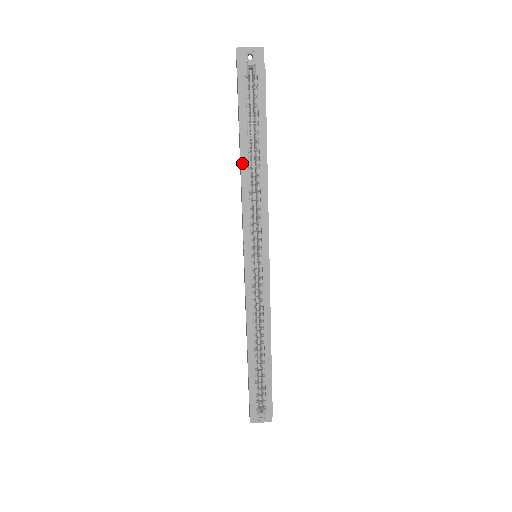
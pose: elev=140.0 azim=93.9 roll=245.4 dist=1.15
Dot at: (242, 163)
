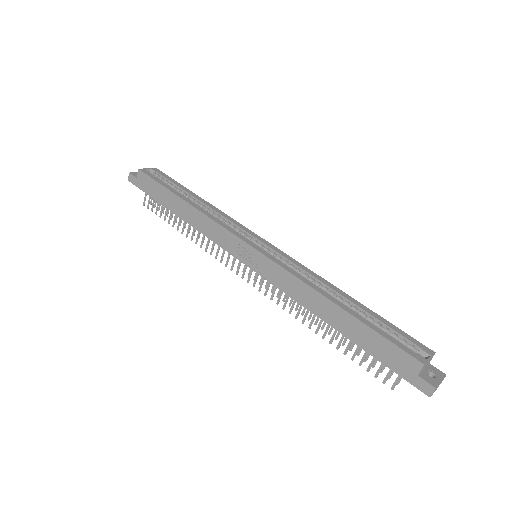
Dot at: (188, 202)
